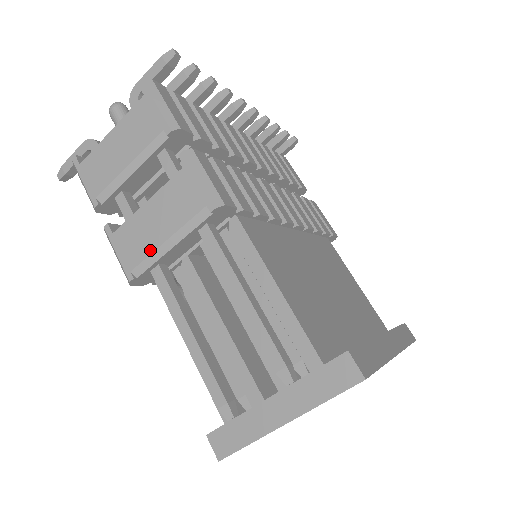
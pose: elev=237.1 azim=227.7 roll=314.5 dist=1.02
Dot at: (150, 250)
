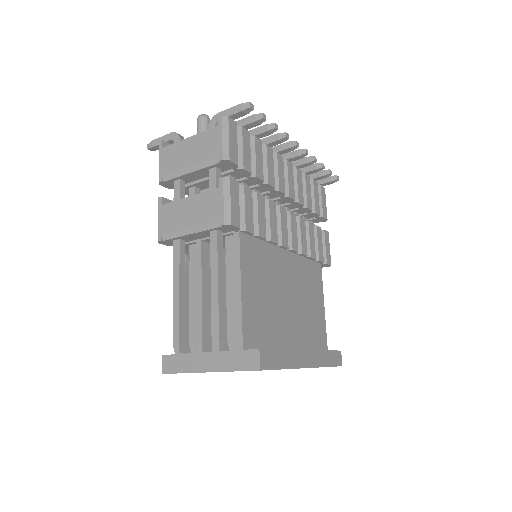
Dot at: (178, 228)
